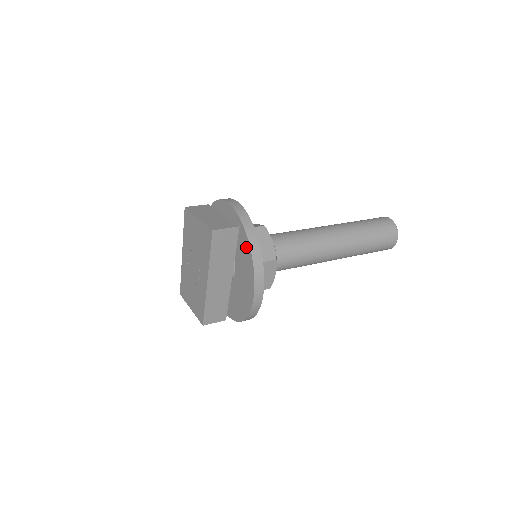
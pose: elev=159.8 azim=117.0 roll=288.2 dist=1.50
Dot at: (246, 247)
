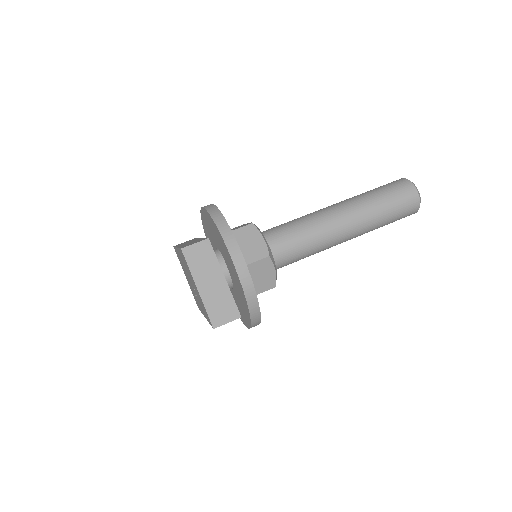
Dot at: (246, 308)
